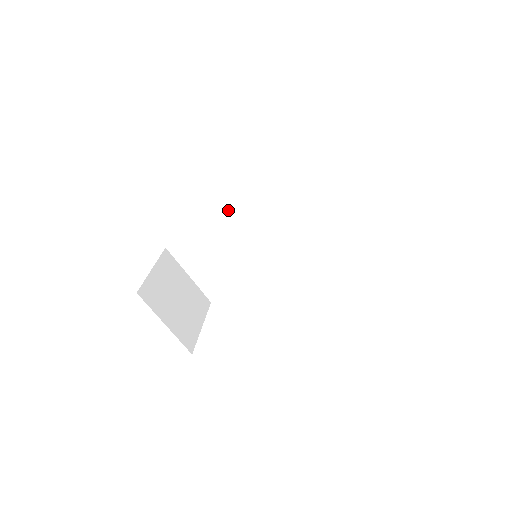
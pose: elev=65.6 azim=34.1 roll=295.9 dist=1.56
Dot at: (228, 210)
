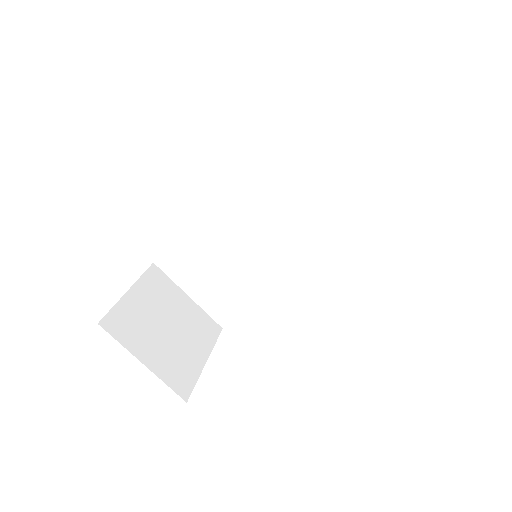
Dot at: (219, 201)
